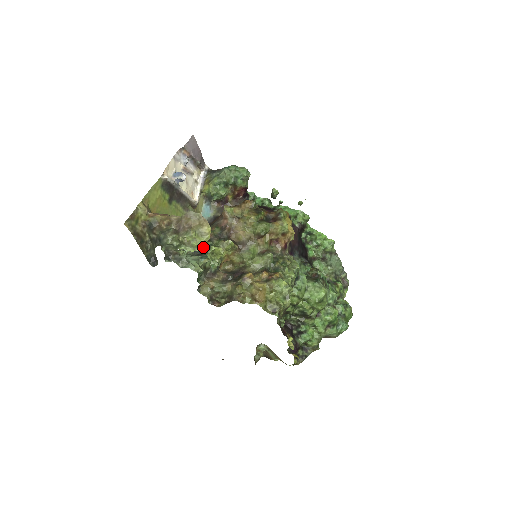
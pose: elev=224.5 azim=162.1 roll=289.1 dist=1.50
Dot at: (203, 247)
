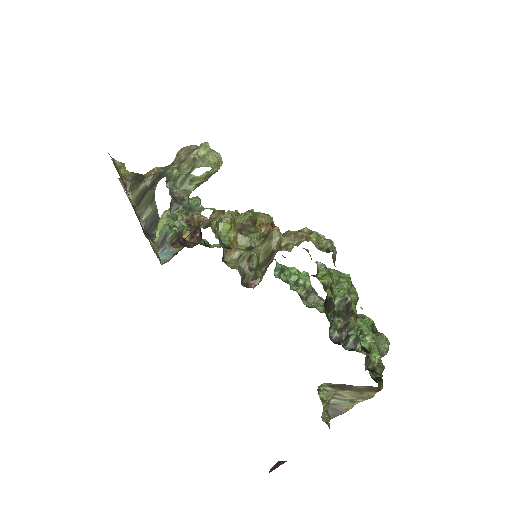
Dot at: (201, 226)
